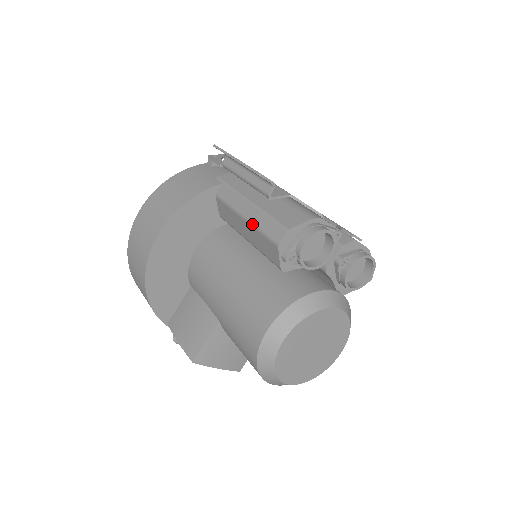
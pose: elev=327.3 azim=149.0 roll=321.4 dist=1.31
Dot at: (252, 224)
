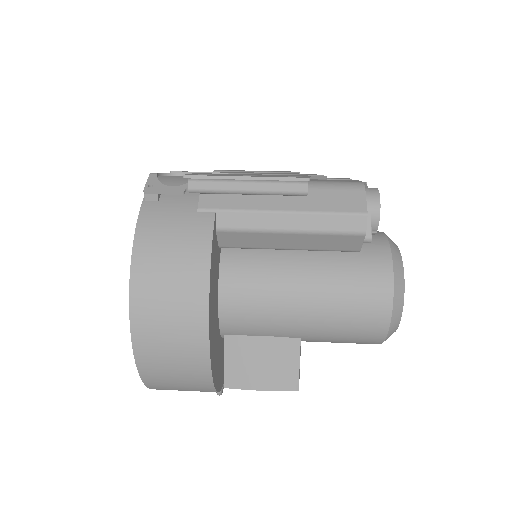
Dot at: (310, 232)
